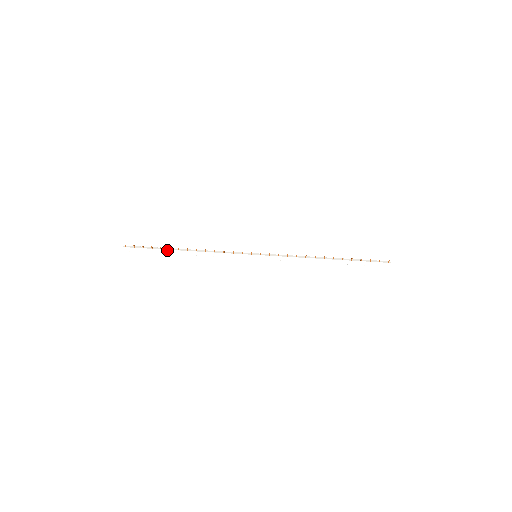
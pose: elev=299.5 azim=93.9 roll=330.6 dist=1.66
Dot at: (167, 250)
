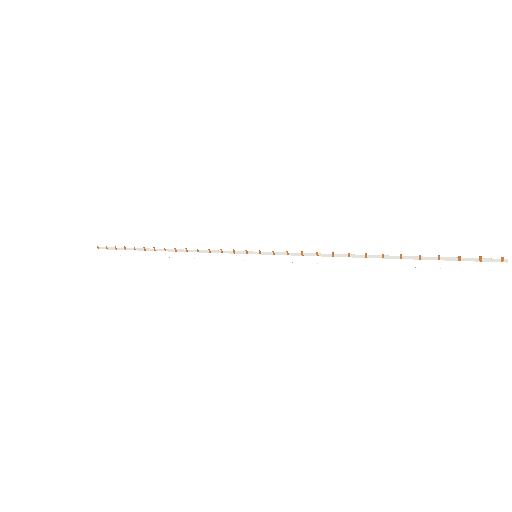
Dot at: (142, 251)
